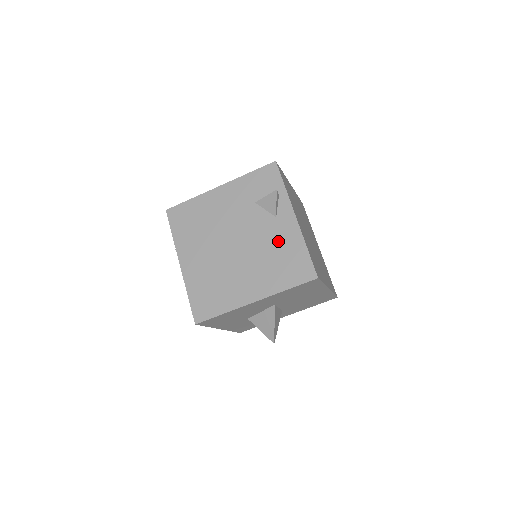
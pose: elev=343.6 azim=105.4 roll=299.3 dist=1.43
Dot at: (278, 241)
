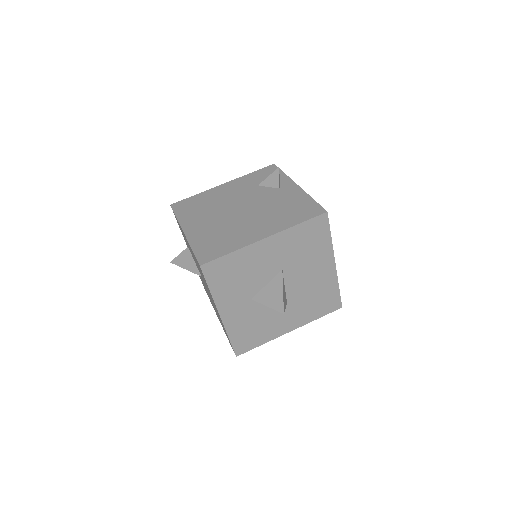
Dot at: (283, 200)
